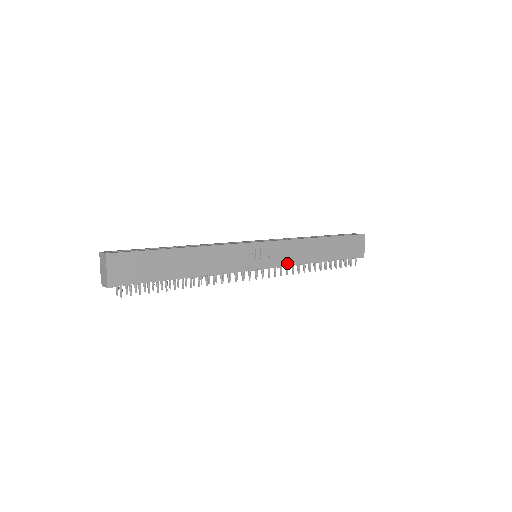
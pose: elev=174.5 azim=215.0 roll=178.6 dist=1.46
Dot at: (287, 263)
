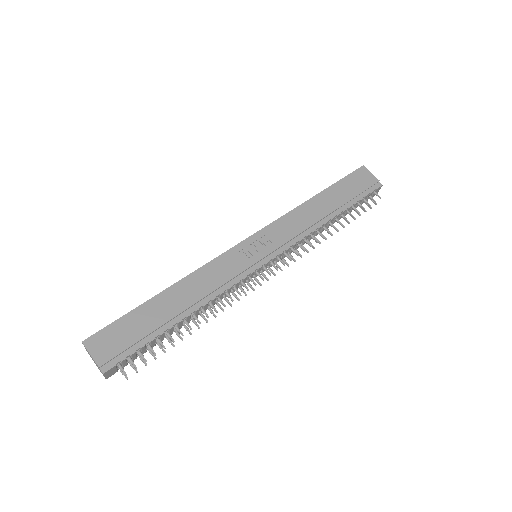
Dot at: (294, 240)
